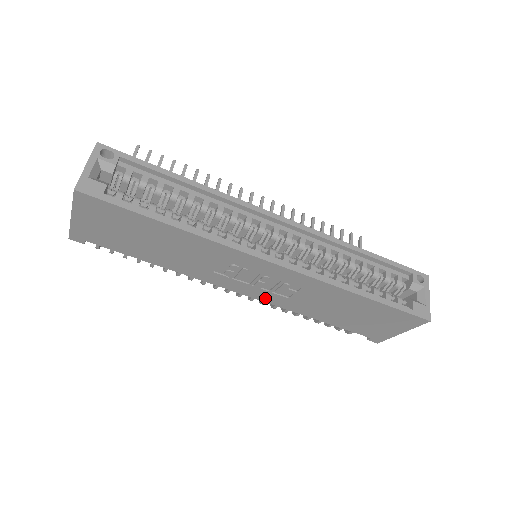
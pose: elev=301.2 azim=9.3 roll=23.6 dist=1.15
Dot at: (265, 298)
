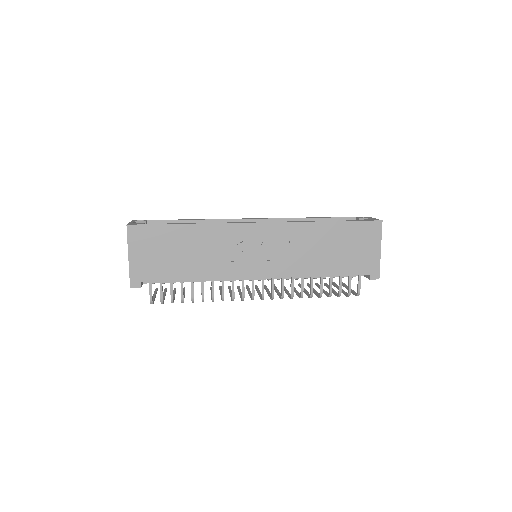
Dot at: (276, 272)
